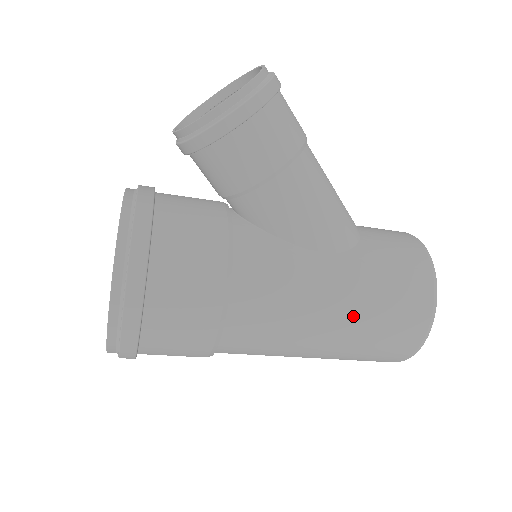
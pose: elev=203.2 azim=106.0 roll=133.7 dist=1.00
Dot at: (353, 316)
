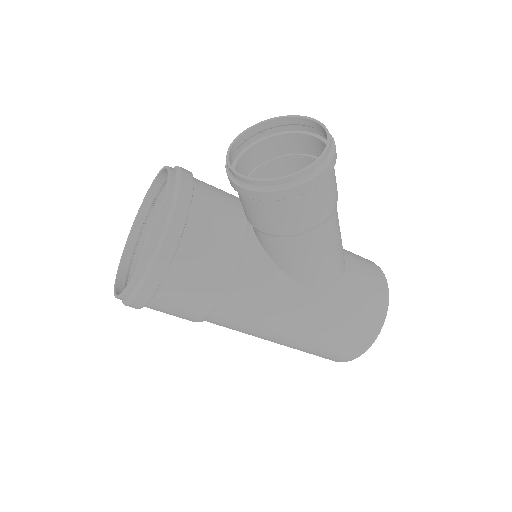
Dot at: (307, 336)
